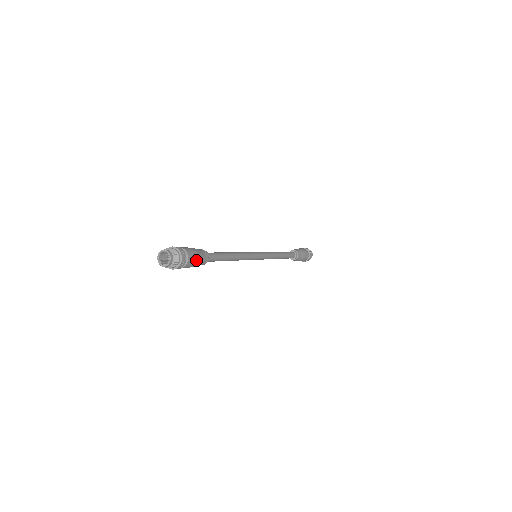
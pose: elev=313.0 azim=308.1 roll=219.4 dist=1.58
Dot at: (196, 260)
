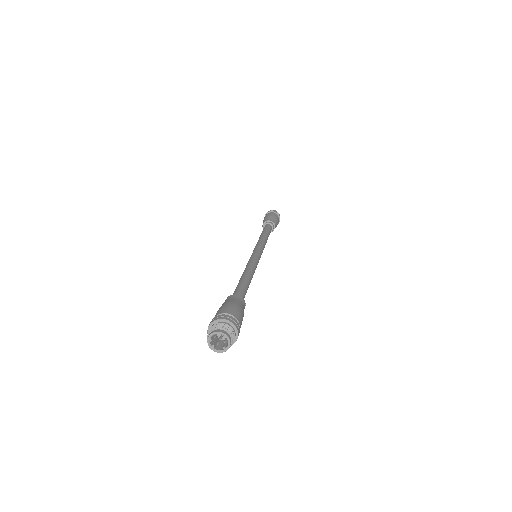
Dot at: occluded
